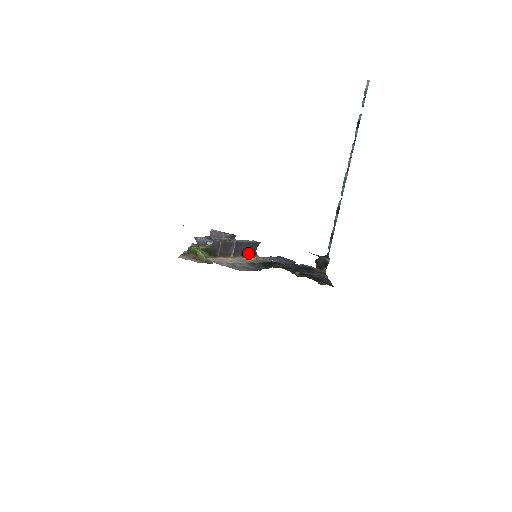
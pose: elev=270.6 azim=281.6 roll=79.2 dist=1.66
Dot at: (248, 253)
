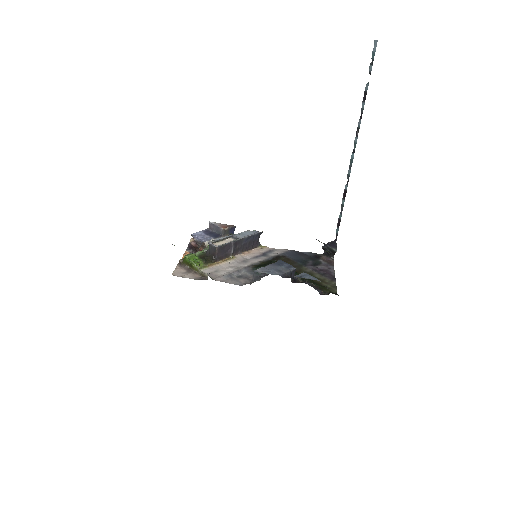
Dot at: (249, 246)
